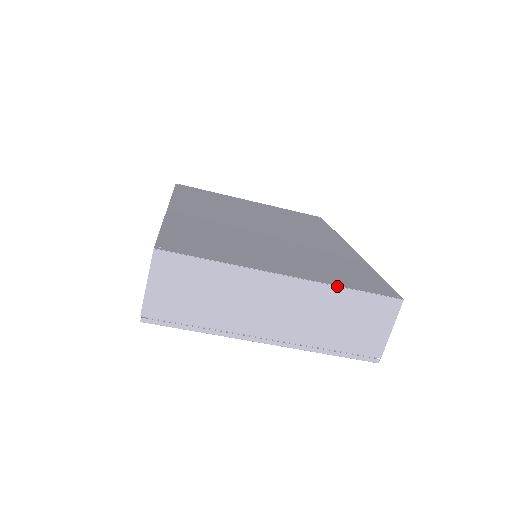
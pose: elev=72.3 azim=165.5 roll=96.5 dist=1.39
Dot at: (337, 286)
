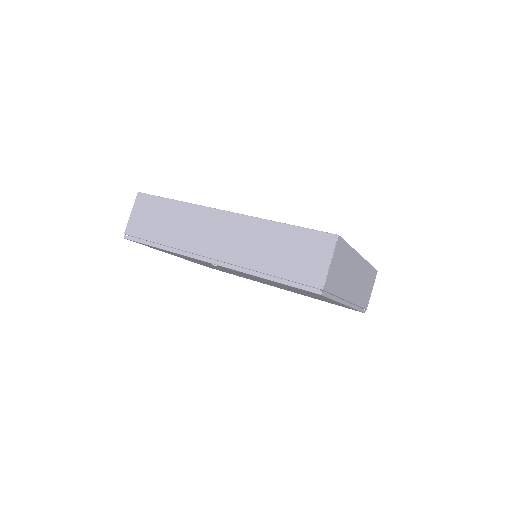
Dot at: (369, 263)
